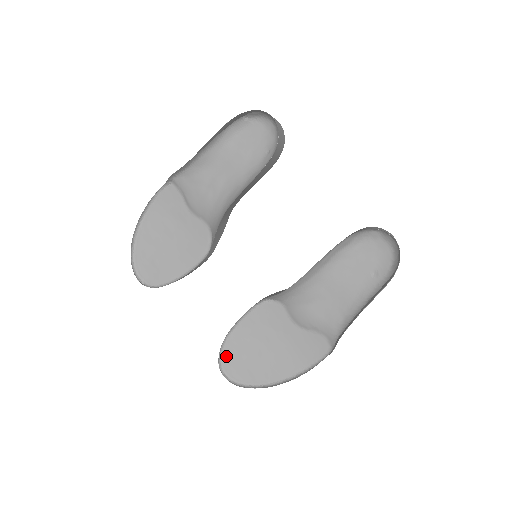
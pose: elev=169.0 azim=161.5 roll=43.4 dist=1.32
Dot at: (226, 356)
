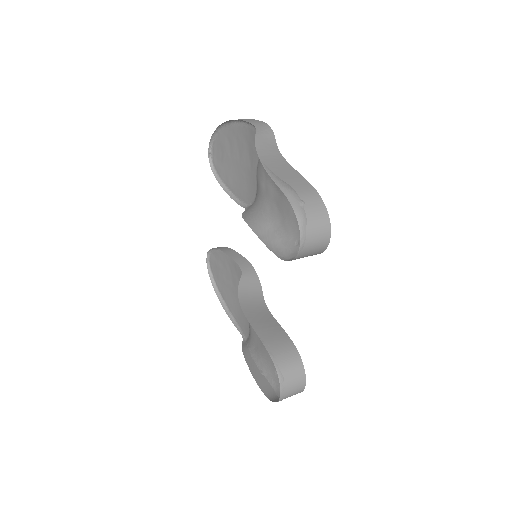
Dot at: (215, 253)
